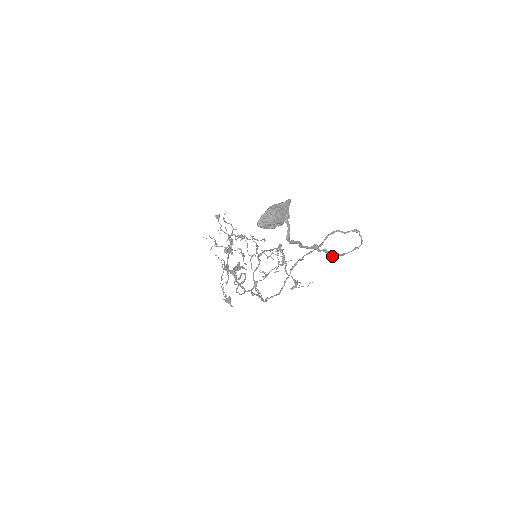
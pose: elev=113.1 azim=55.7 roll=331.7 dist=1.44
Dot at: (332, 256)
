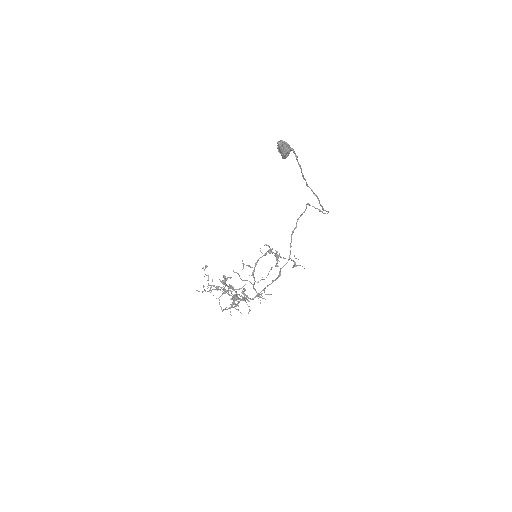
Dot at: (319, 200)
